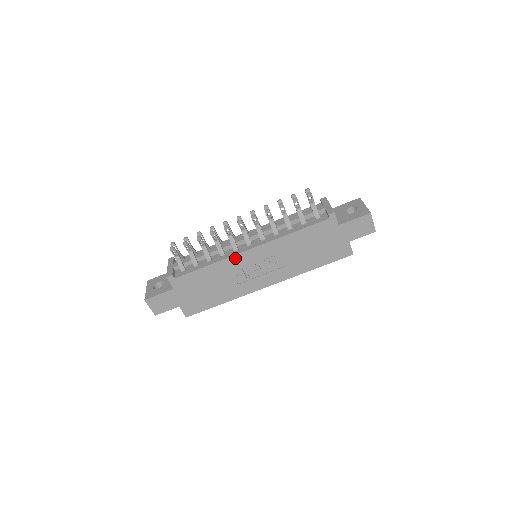
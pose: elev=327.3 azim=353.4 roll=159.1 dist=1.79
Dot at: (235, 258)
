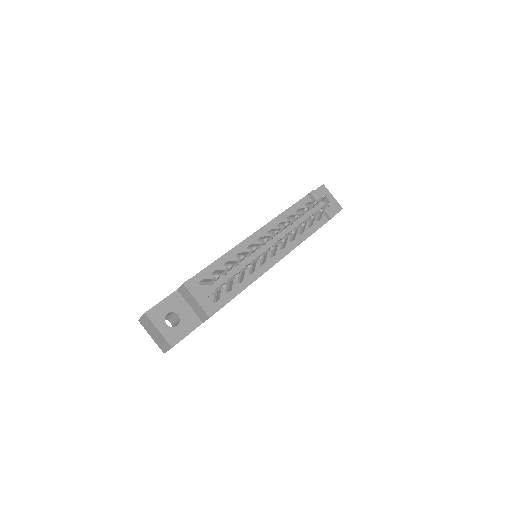
Dot at: occluded
